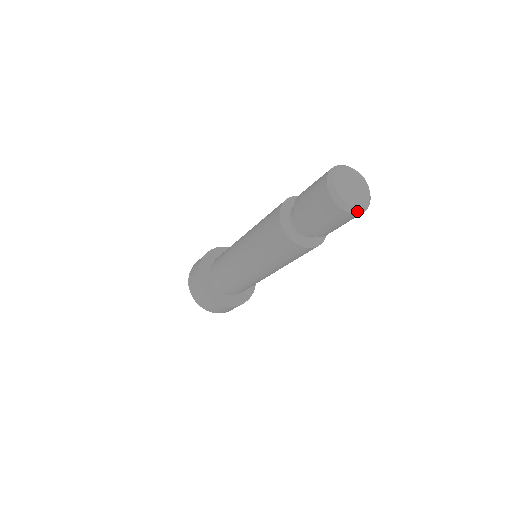
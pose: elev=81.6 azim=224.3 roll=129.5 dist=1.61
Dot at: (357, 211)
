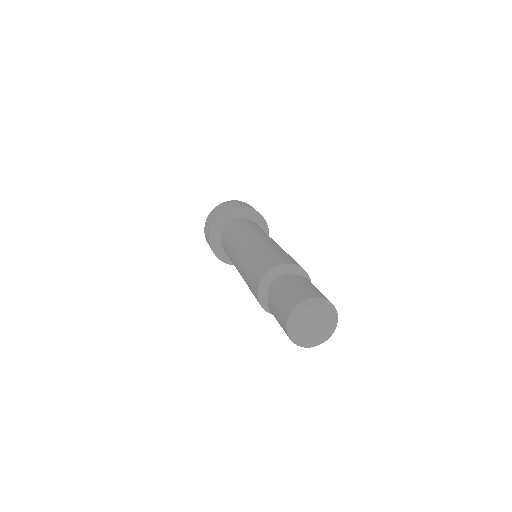
Dot at: (317, 345)
